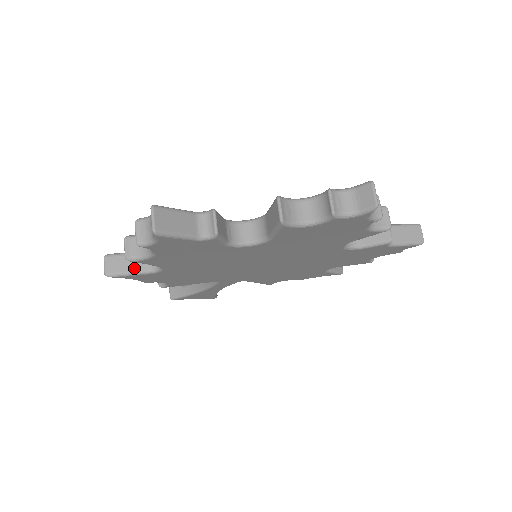
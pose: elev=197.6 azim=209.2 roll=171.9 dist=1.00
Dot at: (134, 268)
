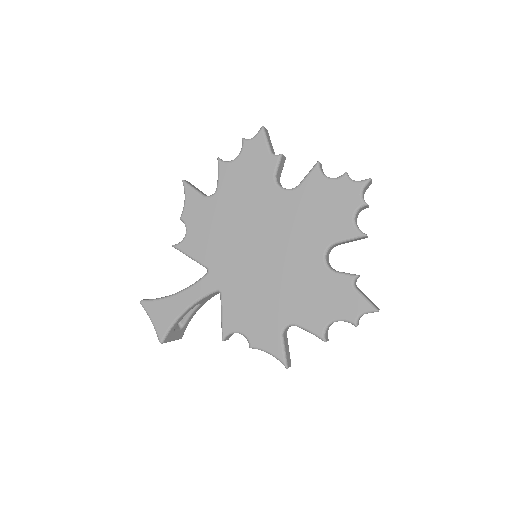
Dot at: (198, 190)
